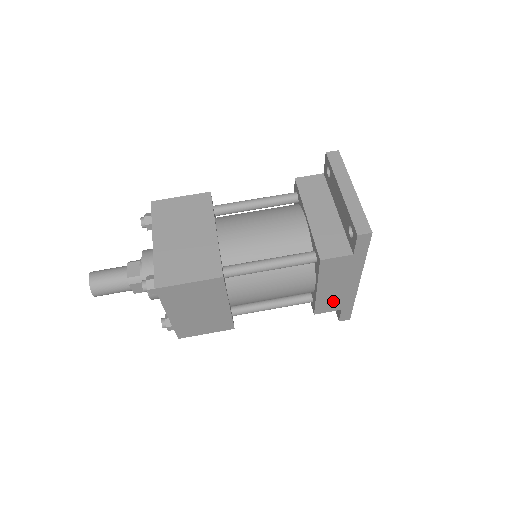
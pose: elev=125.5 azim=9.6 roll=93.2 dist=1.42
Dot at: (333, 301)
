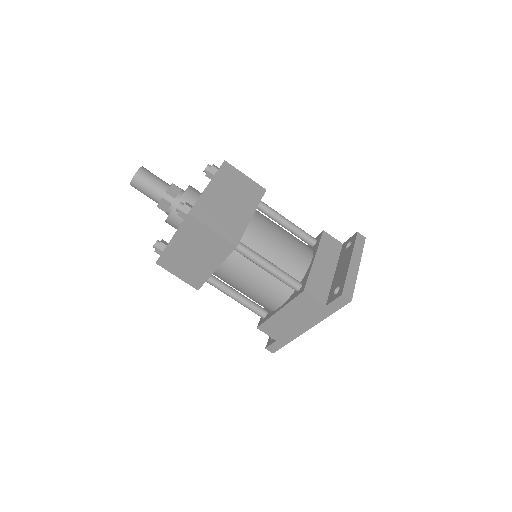
Dot at: (279, 329)
